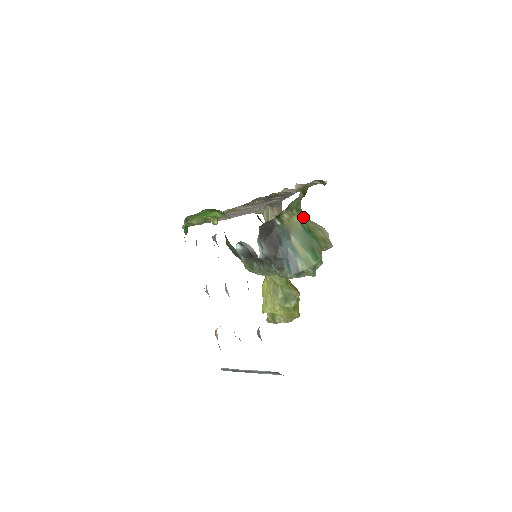
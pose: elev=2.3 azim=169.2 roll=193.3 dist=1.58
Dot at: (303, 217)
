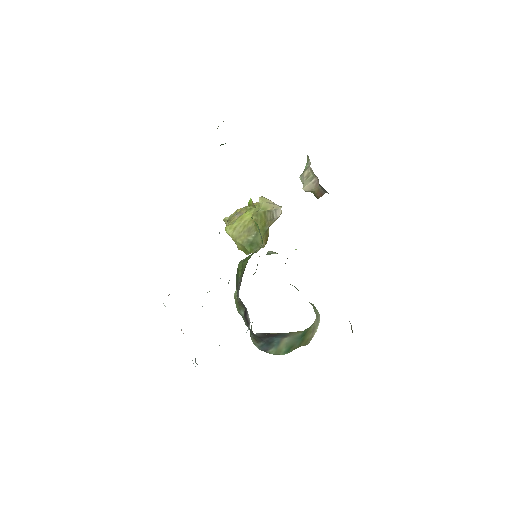
Dot at: (312, 325)
